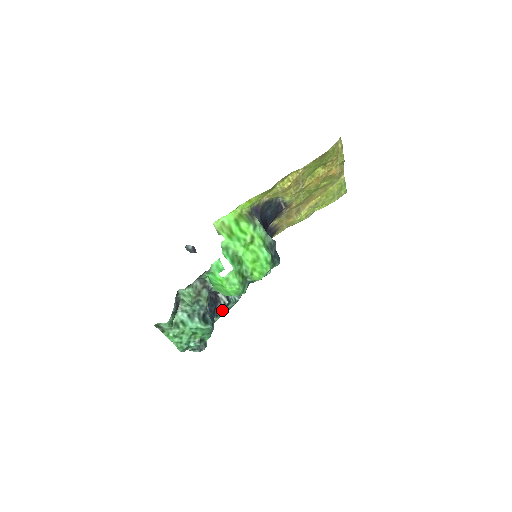
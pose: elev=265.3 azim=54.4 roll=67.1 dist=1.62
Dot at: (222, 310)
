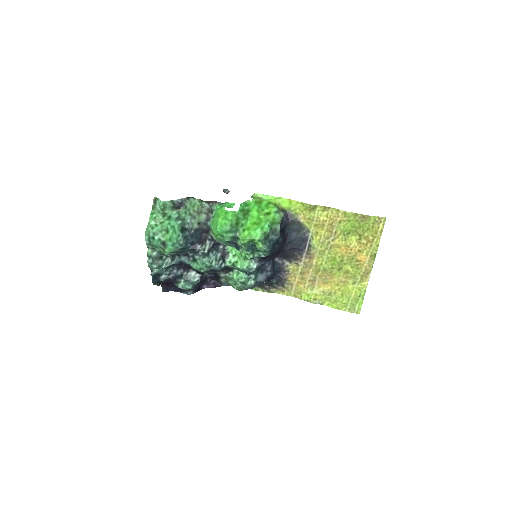
Dot at: (197, 258)
